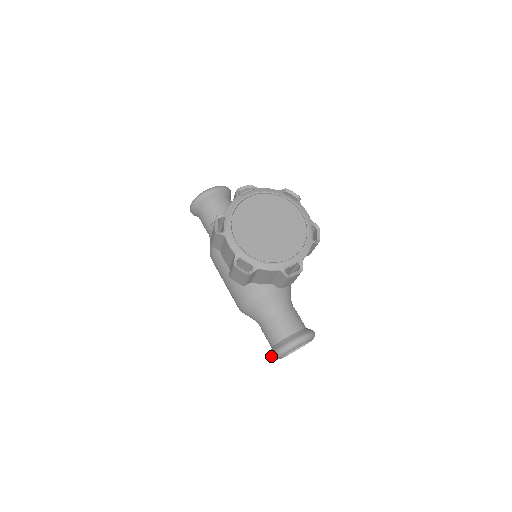
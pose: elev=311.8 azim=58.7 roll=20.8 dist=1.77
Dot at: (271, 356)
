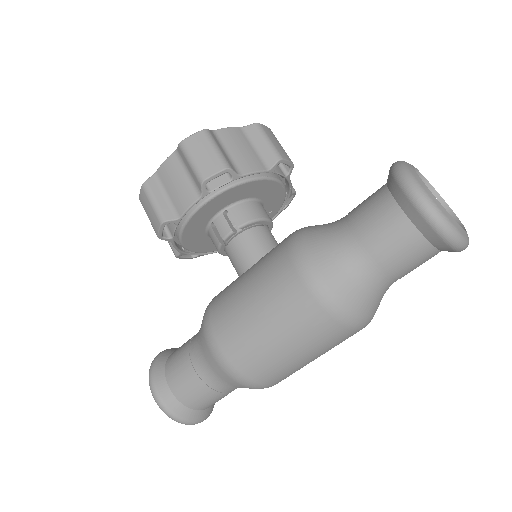
Dot at: (414, 200)
